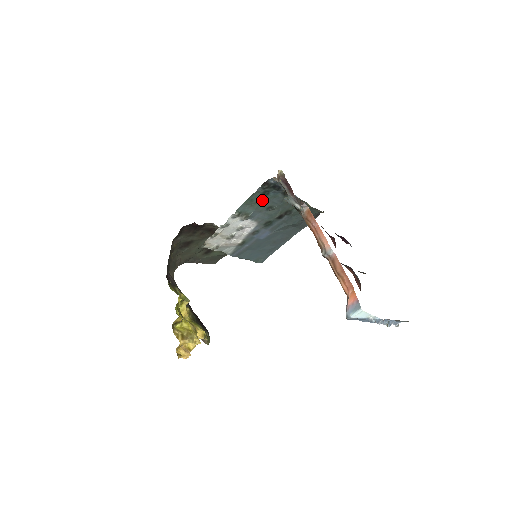
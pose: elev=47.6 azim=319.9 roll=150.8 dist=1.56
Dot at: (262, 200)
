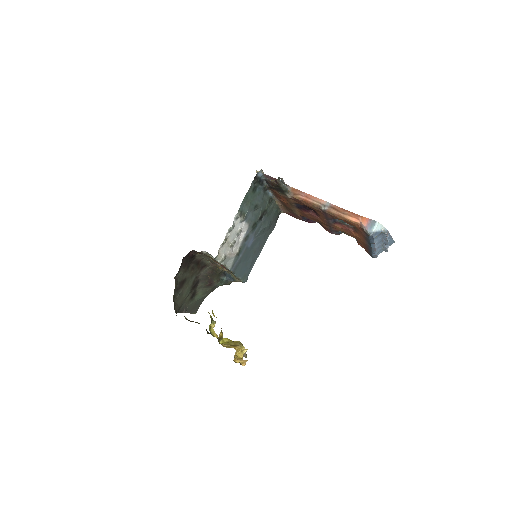
Dot at: (252, 197)
